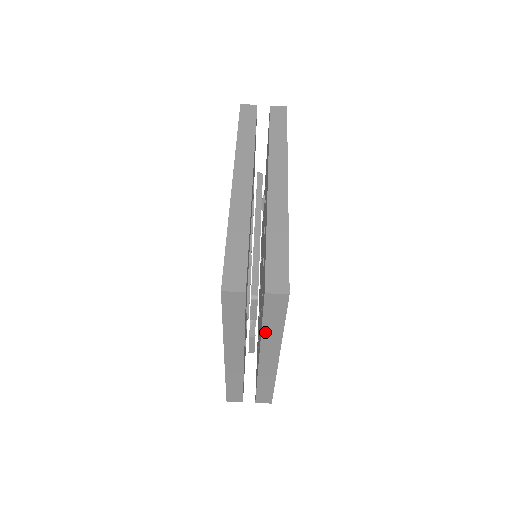
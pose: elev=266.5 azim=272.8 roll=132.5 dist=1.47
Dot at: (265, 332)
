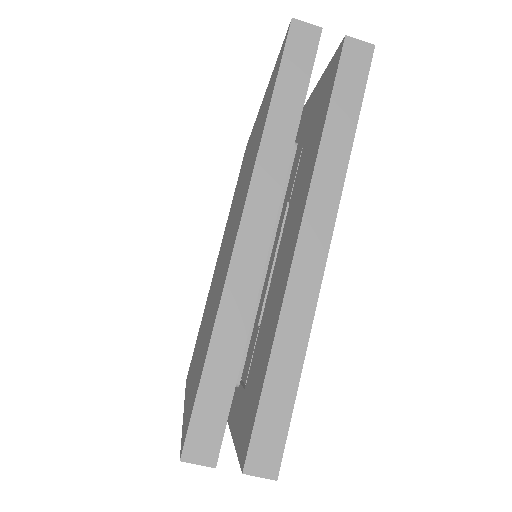
Dot at: occluded
